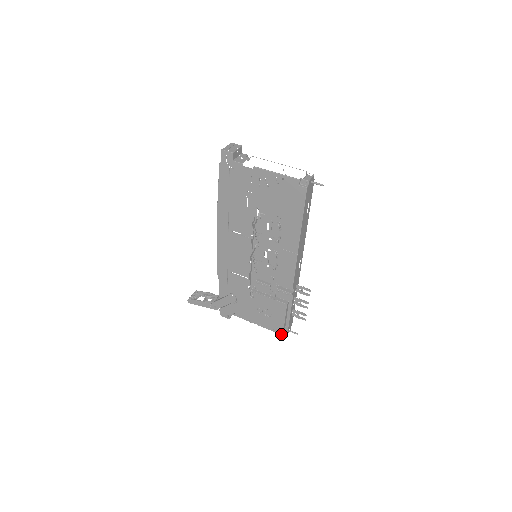
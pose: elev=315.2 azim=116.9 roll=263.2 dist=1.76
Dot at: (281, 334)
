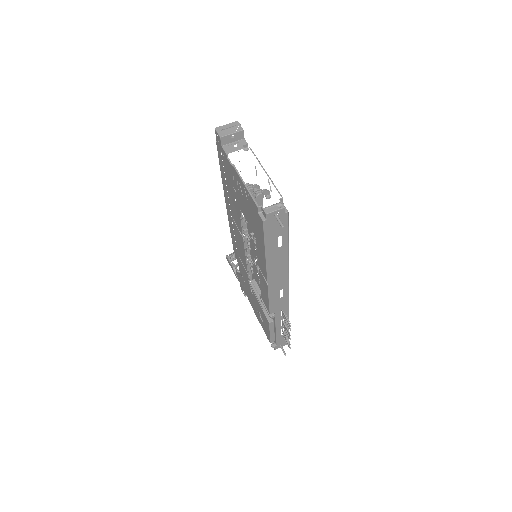
Dot at: occluded
